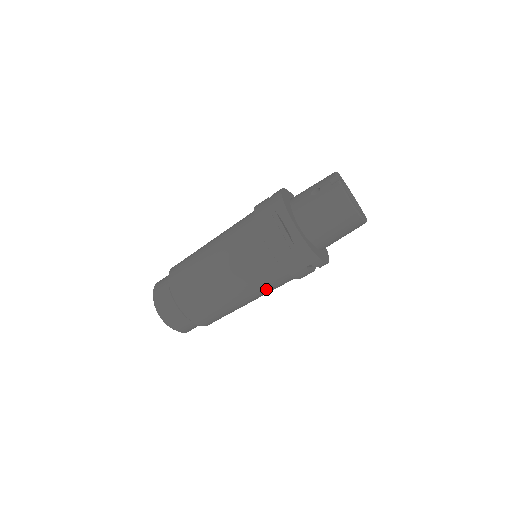
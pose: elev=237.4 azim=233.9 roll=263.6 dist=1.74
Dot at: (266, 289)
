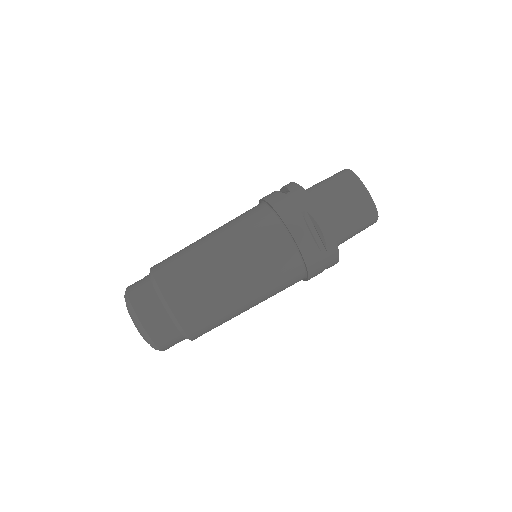
Dot at: (255, 248)
